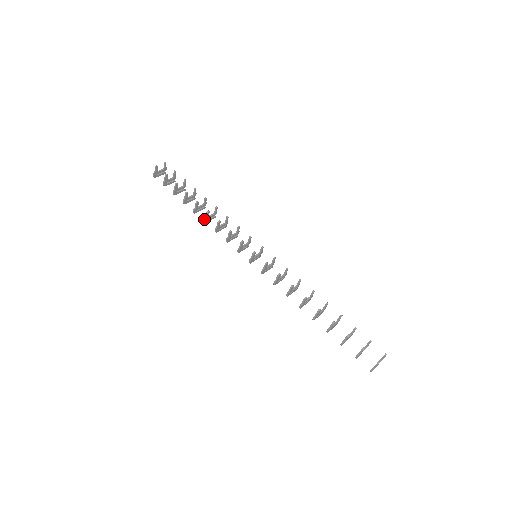
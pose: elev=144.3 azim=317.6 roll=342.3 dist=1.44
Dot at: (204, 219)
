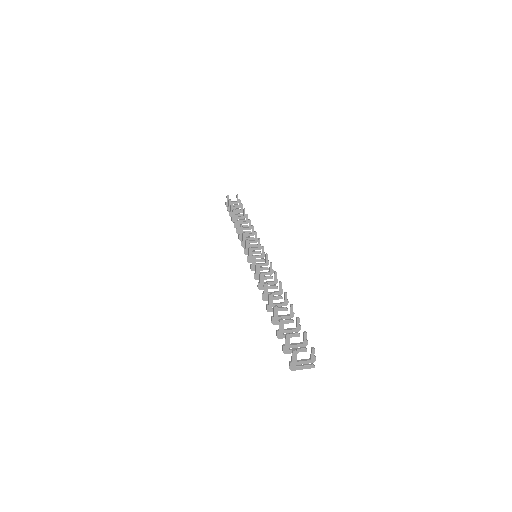
Dot at: (236, 229)
